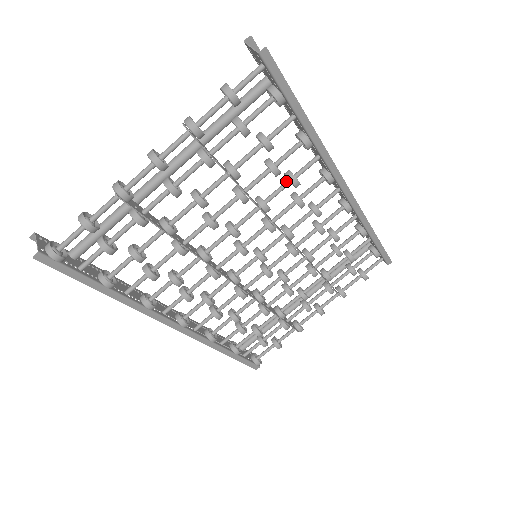
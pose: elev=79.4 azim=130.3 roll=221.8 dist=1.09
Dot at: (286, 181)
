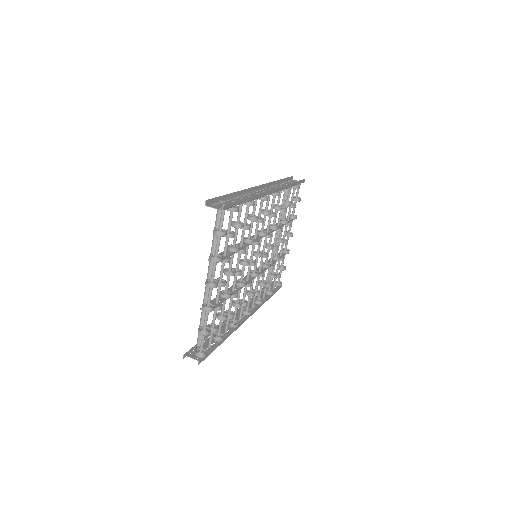
Dot at: (251, 222)
